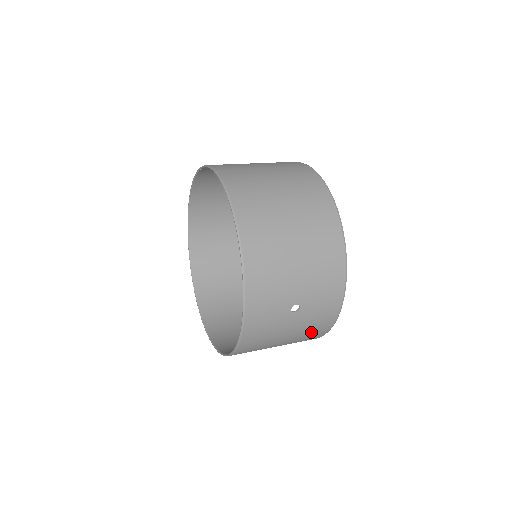
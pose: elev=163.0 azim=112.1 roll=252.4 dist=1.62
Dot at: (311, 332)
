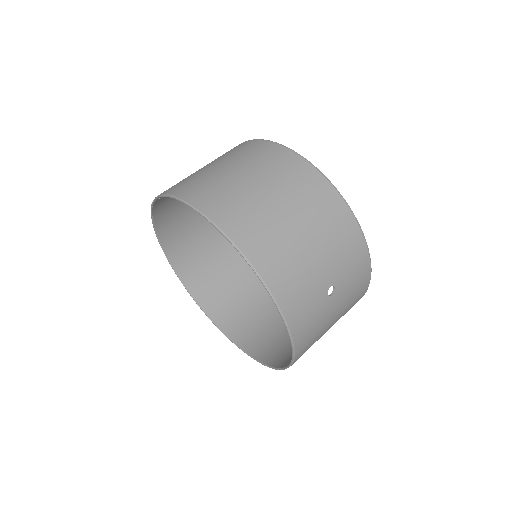
Dot at: (353, 302)
